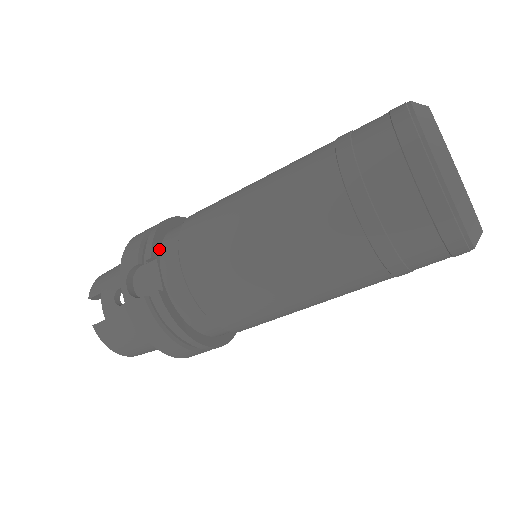
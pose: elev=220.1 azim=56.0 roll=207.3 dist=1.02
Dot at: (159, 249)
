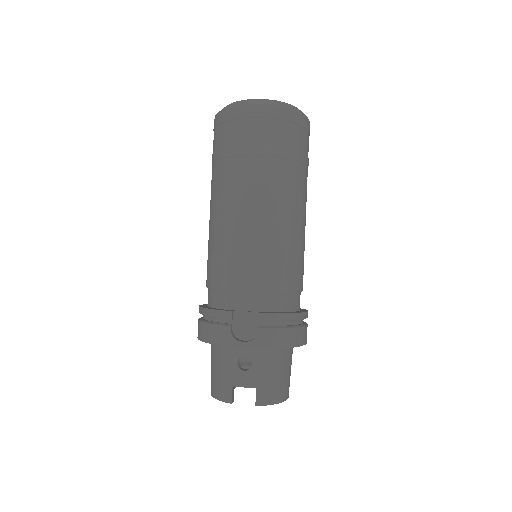
Dot at: occluded
